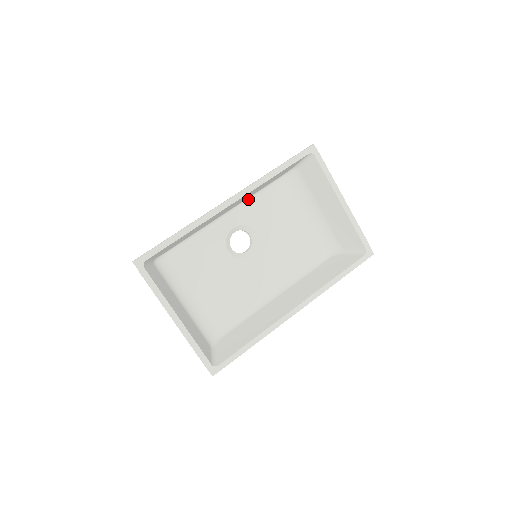
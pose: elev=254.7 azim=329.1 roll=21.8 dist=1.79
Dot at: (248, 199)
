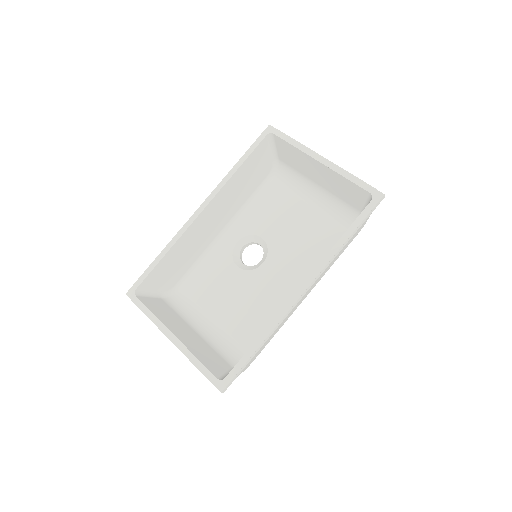
Dot at: (242, 210)
